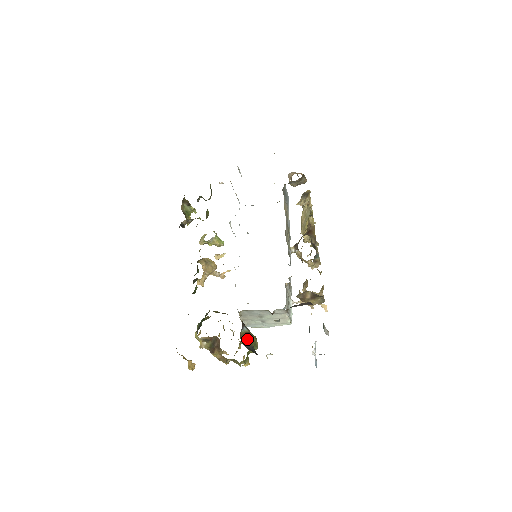
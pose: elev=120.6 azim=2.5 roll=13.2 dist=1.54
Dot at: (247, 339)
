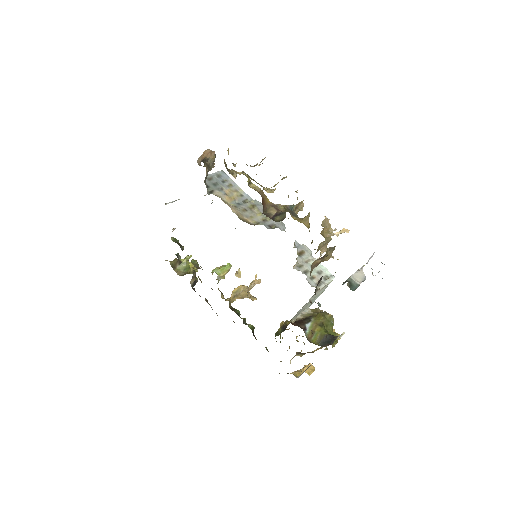
Dot at: (317, 333)
